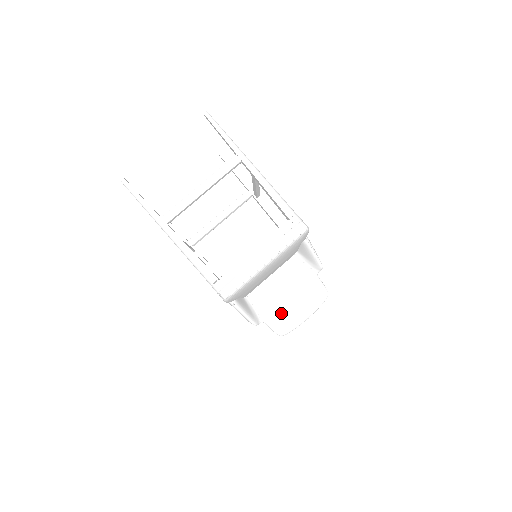
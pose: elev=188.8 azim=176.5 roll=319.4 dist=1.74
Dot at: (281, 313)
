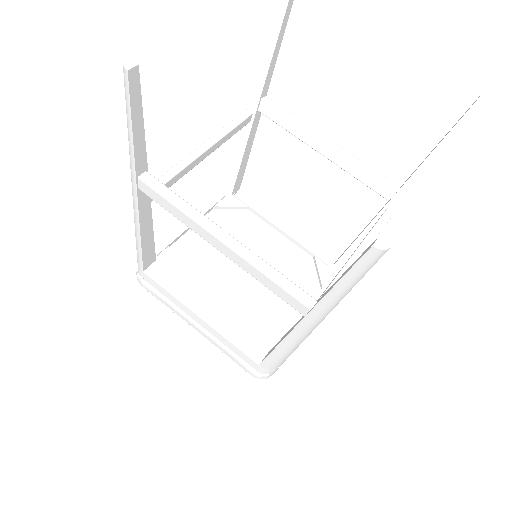
Dot at: occluded
